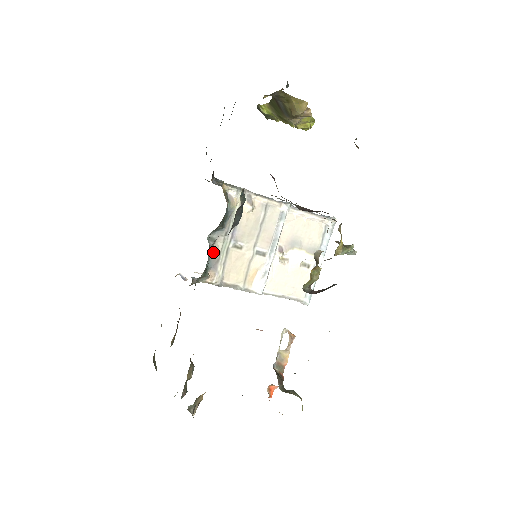
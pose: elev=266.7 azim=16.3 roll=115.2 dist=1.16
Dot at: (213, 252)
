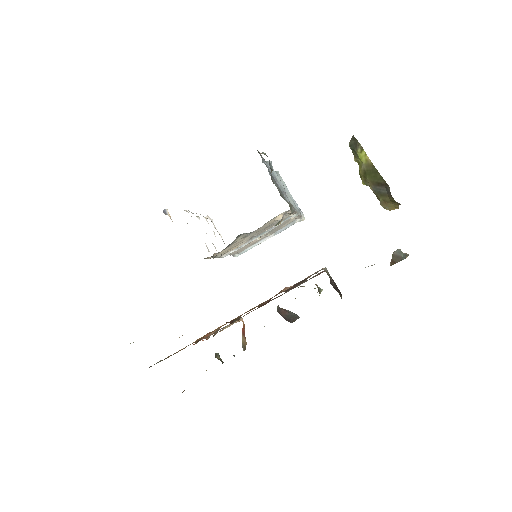
Dot at: (231, 243)
